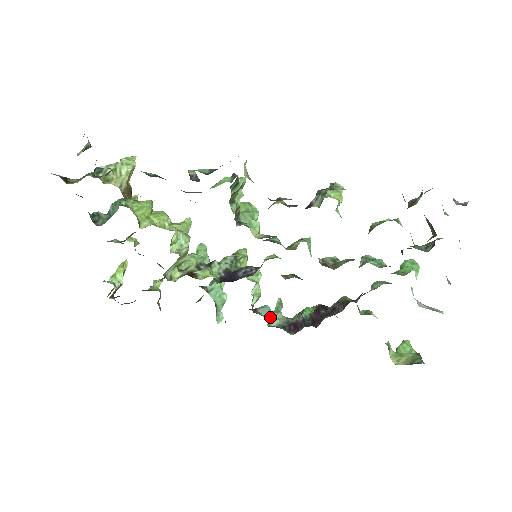
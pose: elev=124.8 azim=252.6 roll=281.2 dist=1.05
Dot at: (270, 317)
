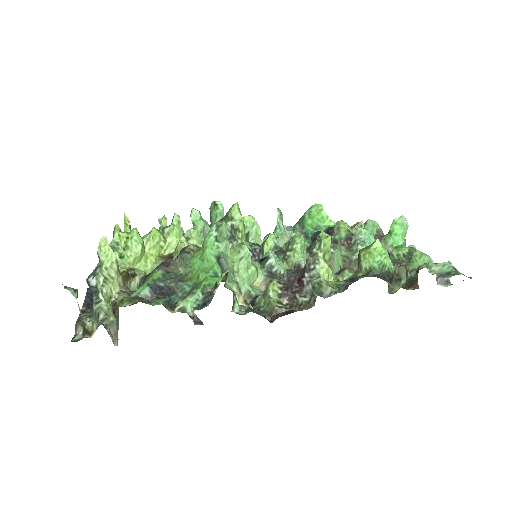
Dot at: occluded
